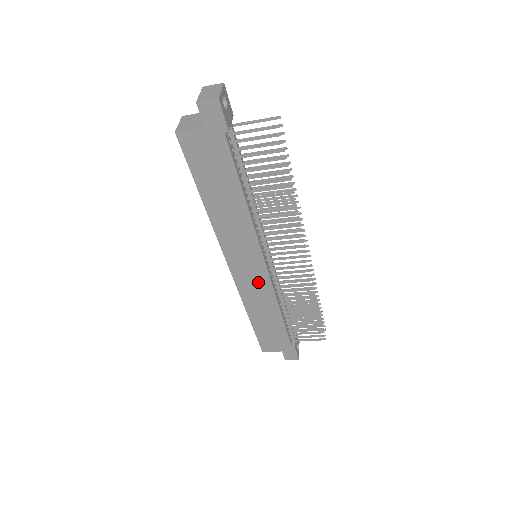
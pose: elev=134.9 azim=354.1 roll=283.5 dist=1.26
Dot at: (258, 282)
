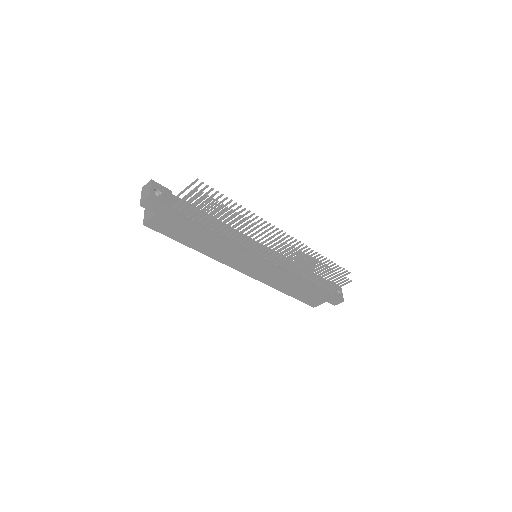
Dot at: (268, 272)
